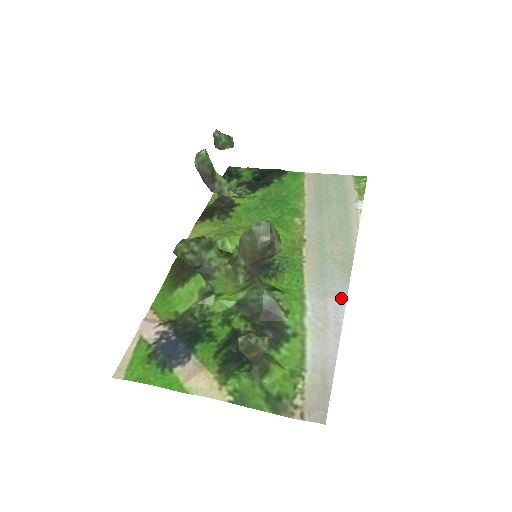
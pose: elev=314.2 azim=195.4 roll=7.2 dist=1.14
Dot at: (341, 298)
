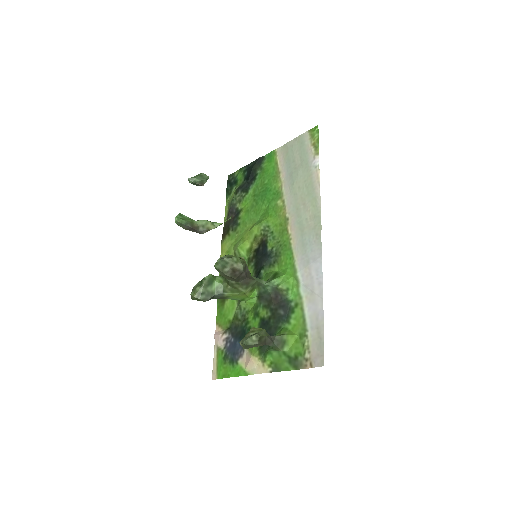
Dot at: (318, 260)
